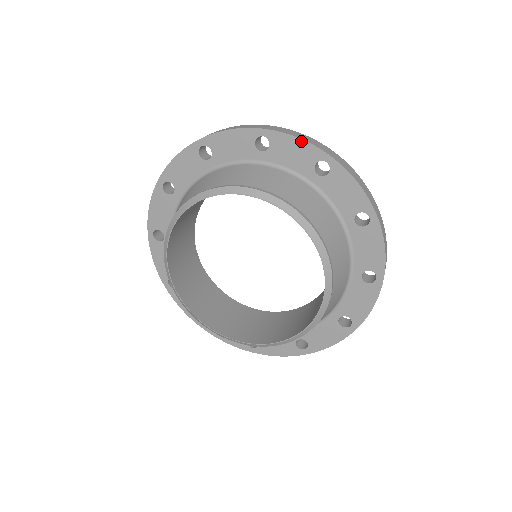
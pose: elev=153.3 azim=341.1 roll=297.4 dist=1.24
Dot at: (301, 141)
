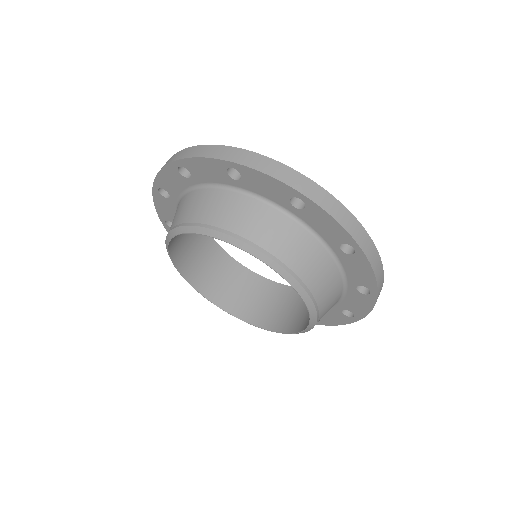
Dot at: (270, 178)
